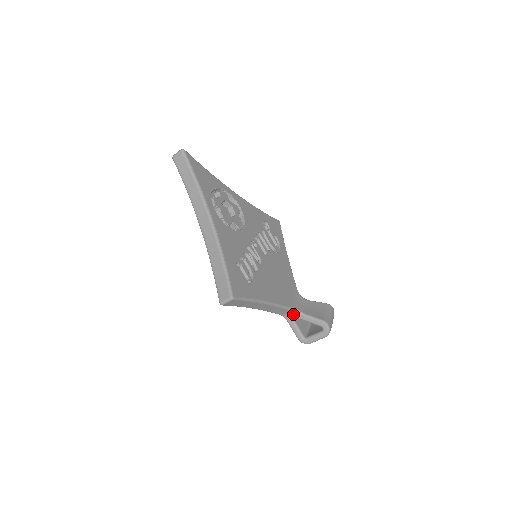
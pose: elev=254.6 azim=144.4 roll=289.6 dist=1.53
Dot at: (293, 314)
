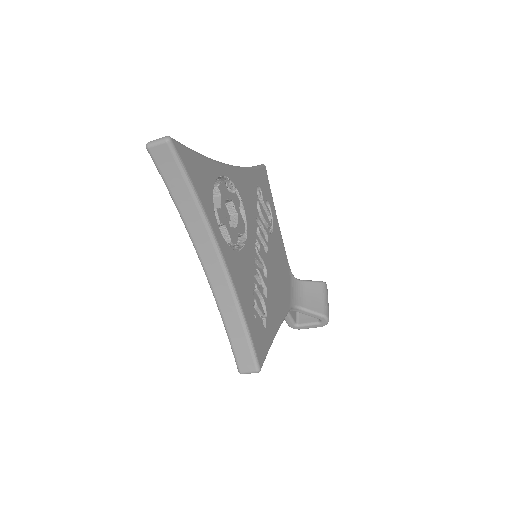
Dot at: (290, 309)
